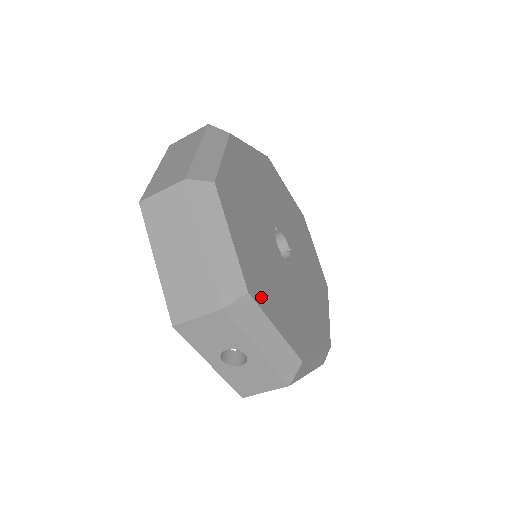
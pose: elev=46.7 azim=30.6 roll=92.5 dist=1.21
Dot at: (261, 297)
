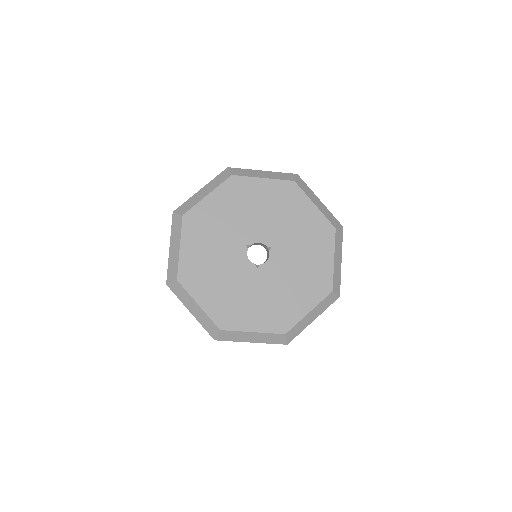
Dot at: (234, 322)
